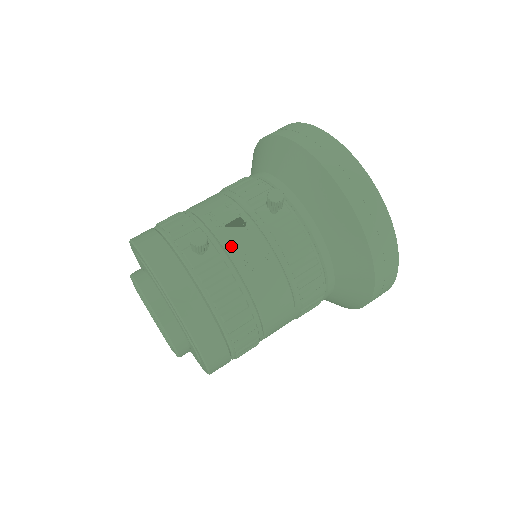
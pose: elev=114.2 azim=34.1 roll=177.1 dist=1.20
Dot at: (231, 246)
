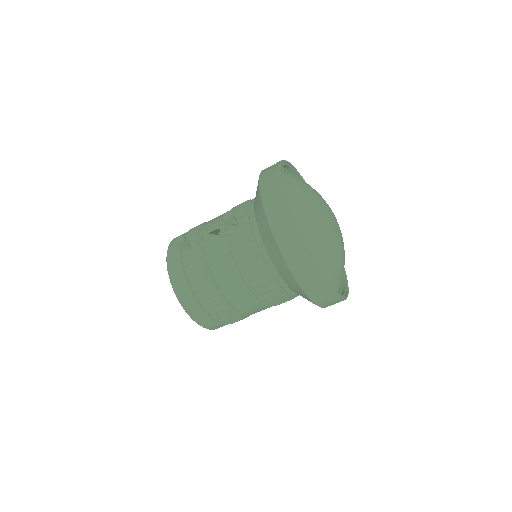
Dot at: (207, 247)
